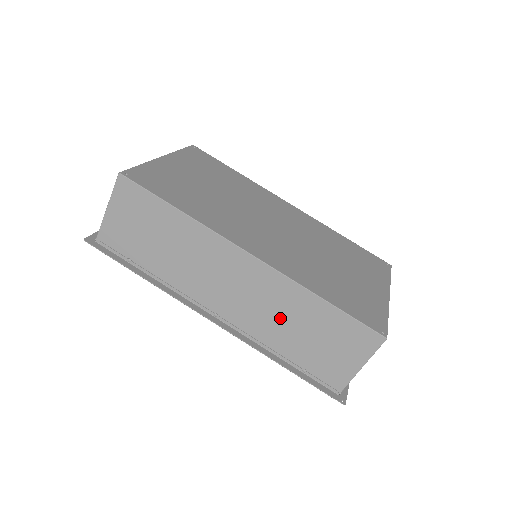
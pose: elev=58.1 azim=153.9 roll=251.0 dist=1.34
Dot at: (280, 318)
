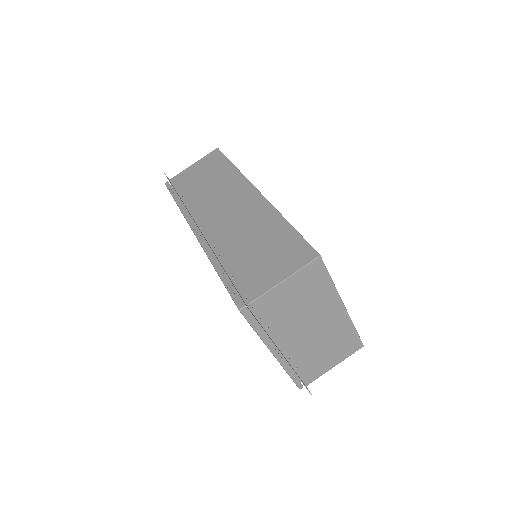
Dot at: (246, 233)
